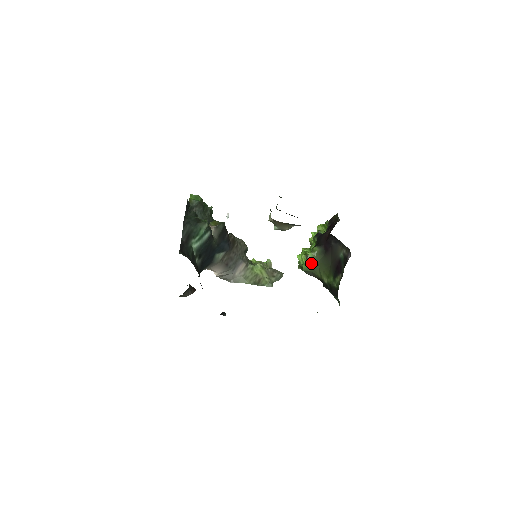
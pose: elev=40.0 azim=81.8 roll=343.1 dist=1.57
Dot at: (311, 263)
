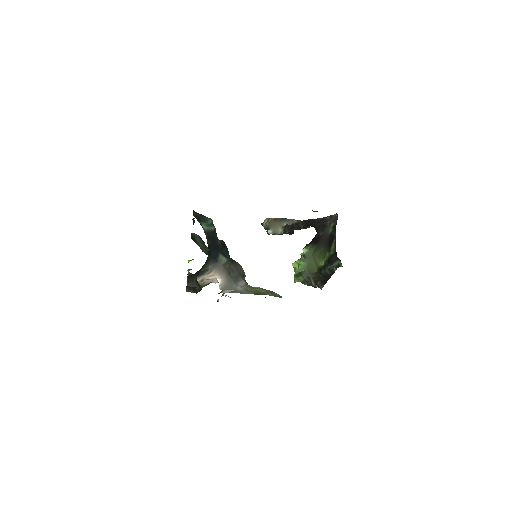
Dot at: (306, 259)
